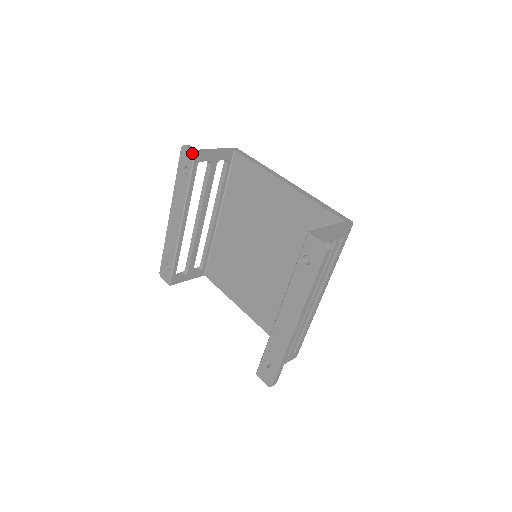
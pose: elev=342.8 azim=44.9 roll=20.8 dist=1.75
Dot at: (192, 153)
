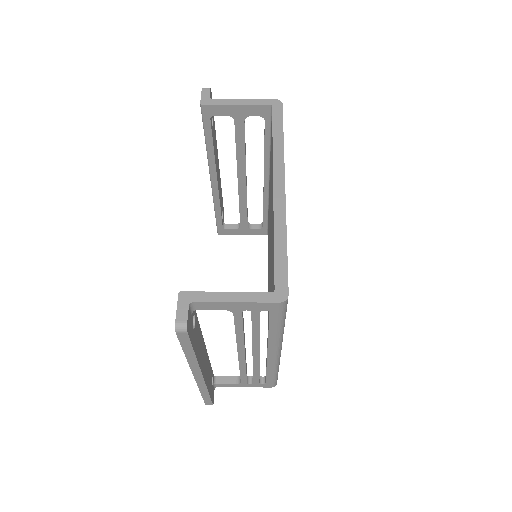
Dot at: (200, 103)
